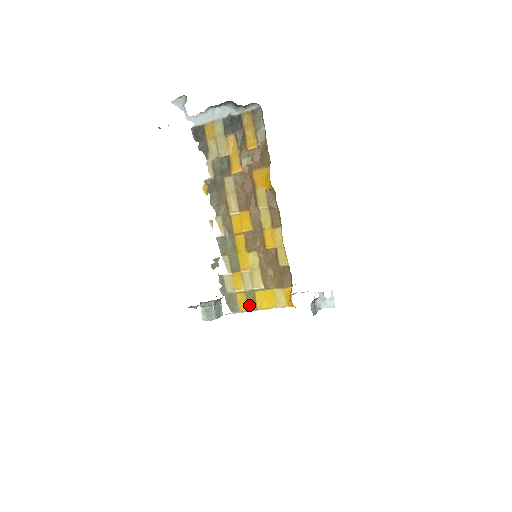
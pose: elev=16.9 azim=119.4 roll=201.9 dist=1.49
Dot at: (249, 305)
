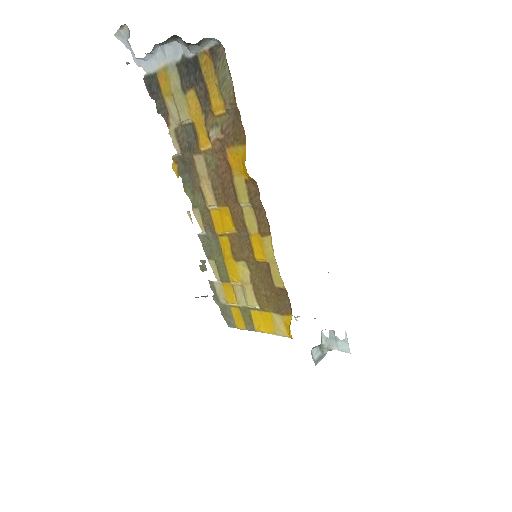
Dot at: (246, 323)
